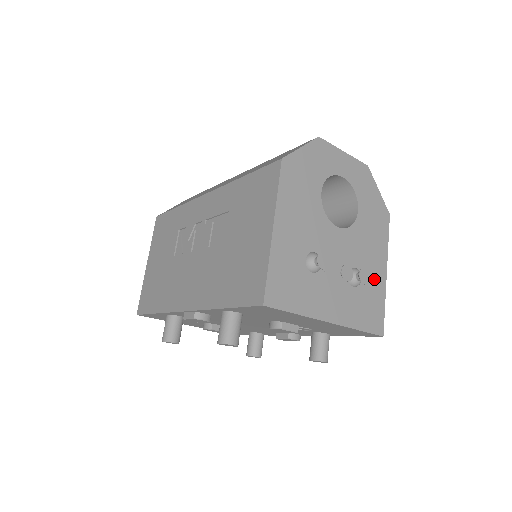
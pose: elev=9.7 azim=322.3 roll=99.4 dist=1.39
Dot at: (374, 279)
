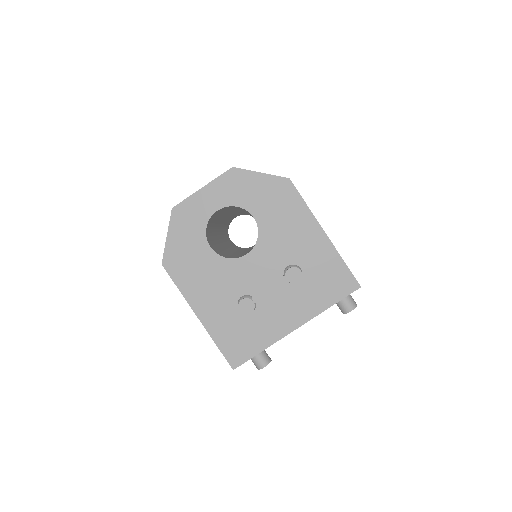
Dot at: (315, 253)
